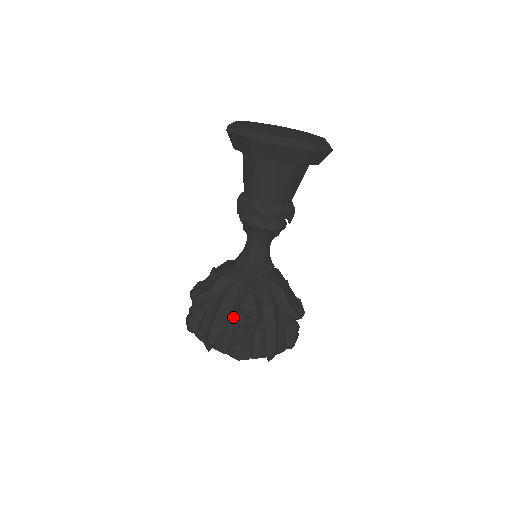
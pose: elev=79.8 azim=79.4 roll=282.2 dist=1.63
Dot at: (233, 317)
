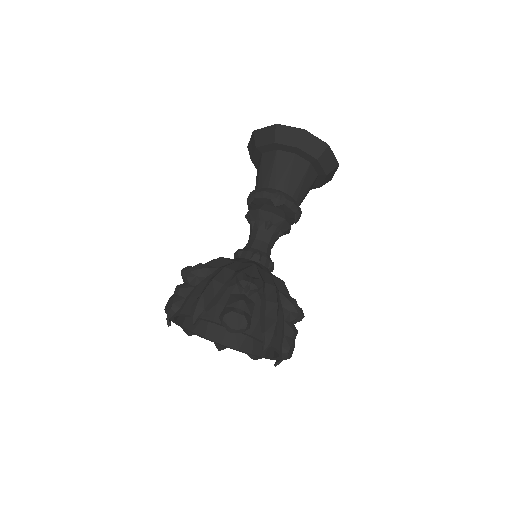
Dot at: (233, 282)
